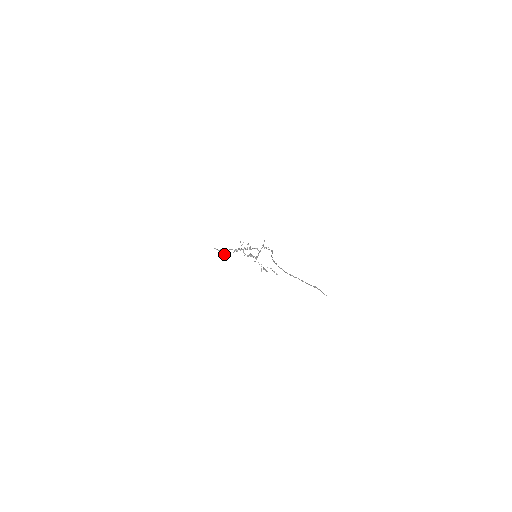
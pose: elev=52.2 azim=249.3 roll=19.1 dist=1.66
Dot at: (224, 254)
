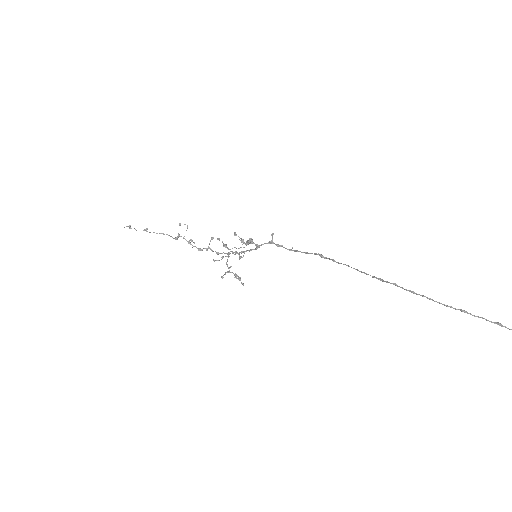
Dot at: (227, 247)
